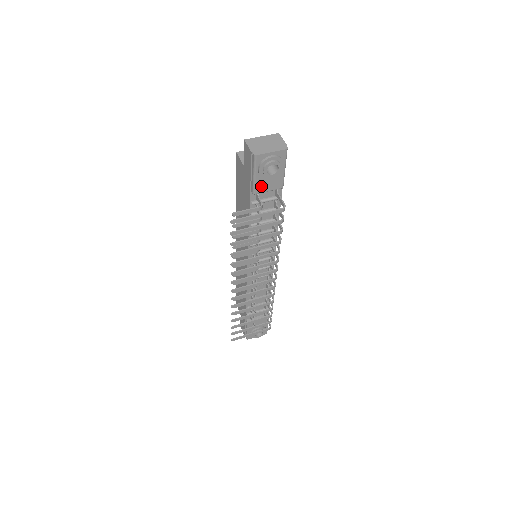
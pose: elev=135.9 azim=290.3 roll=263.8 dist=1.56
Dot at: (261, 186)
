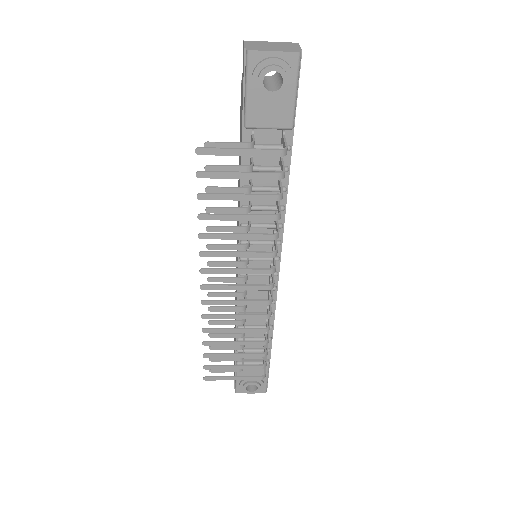
Dot at: (257, 115)
